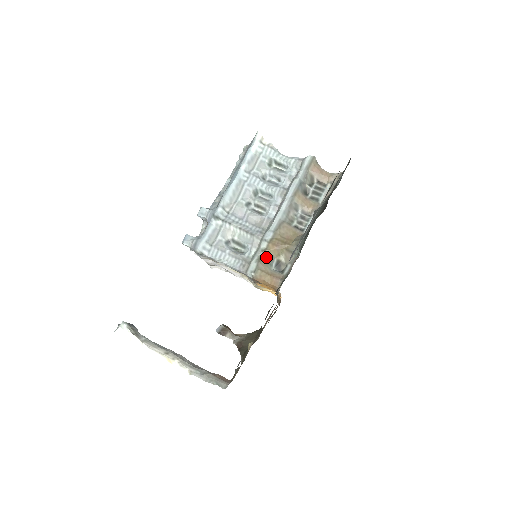
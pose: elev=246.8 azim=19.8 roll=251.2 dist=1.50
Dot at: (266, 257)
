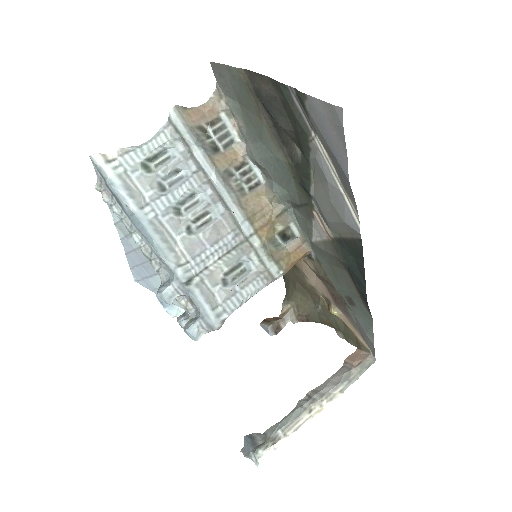
Dot at: (270, 246)
